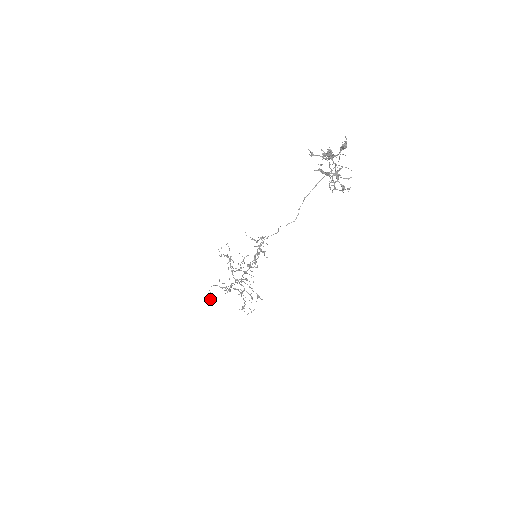
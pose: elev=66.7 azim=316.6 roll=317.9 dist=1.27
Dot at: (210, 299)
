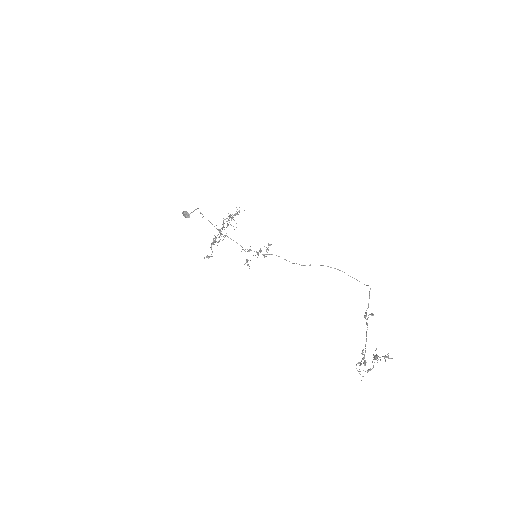
Dot at: (187, 216)
